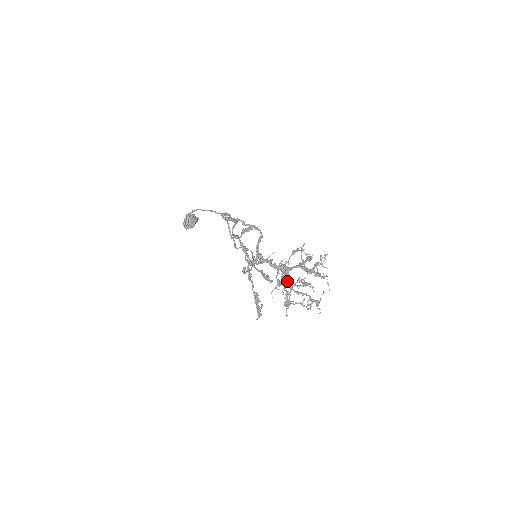
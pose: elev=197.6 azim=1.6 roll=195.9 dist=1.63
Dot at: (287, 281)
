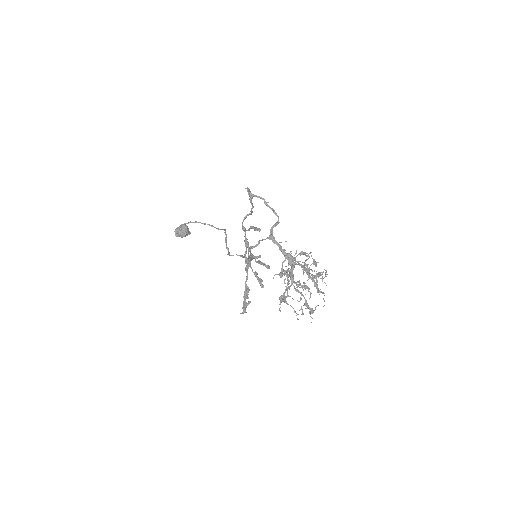
Dot at: (291, 272)
